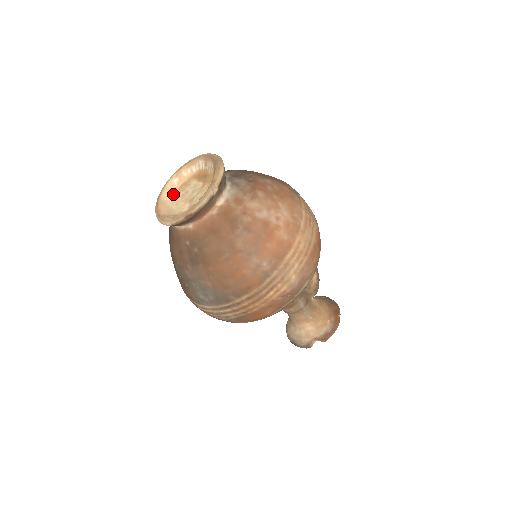
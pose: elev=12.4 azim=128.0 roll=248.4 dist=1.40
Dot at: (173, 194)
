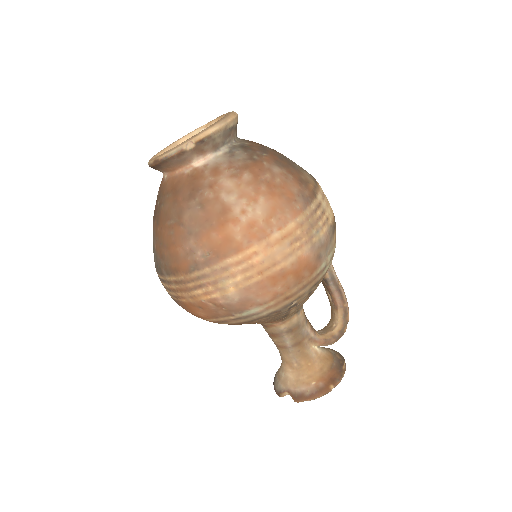
Dot at: occluded
